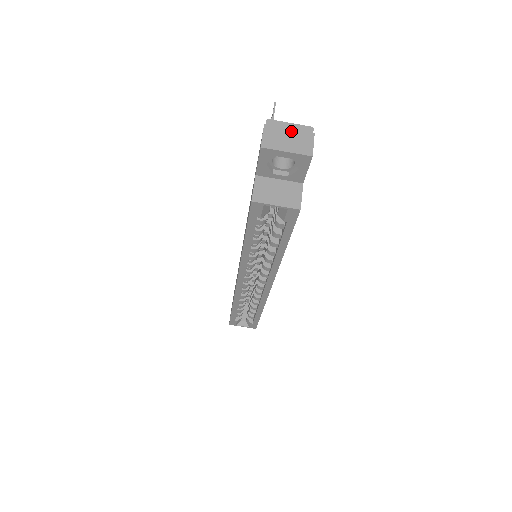
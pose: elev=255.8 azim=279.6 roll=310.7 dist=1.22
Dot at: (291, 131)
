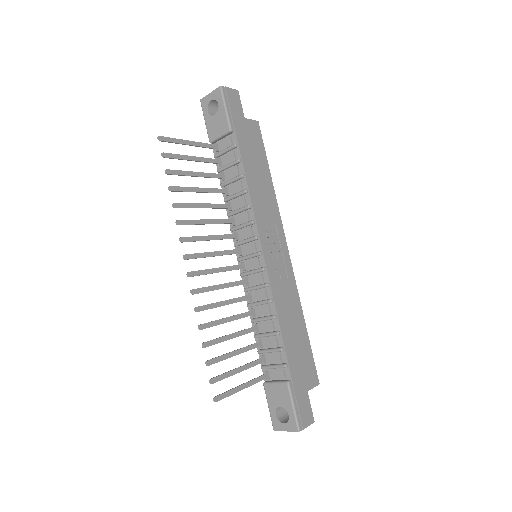
Dot at: occluded
